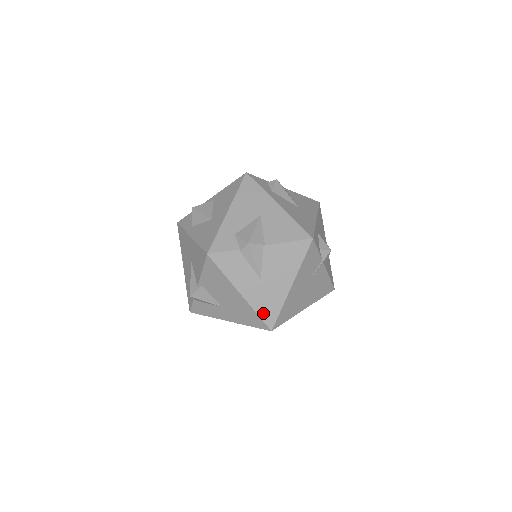
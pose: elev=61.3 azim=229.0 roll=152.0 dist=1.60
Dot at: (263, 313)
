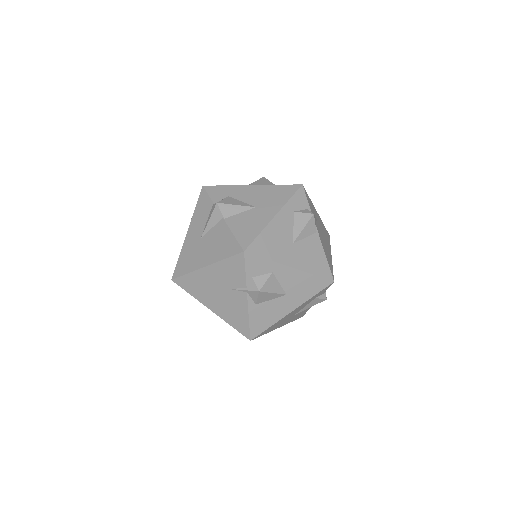
Dot at: (181, 262)
